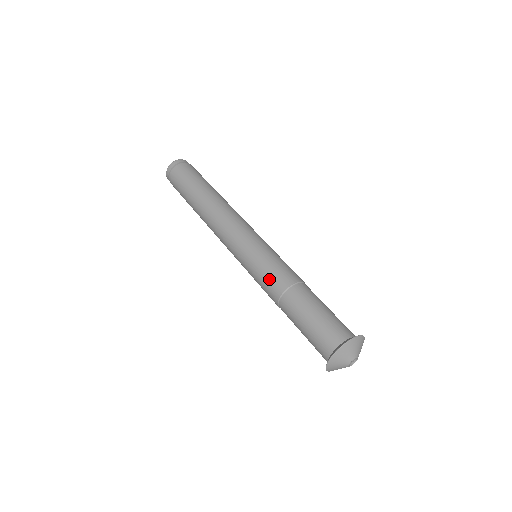
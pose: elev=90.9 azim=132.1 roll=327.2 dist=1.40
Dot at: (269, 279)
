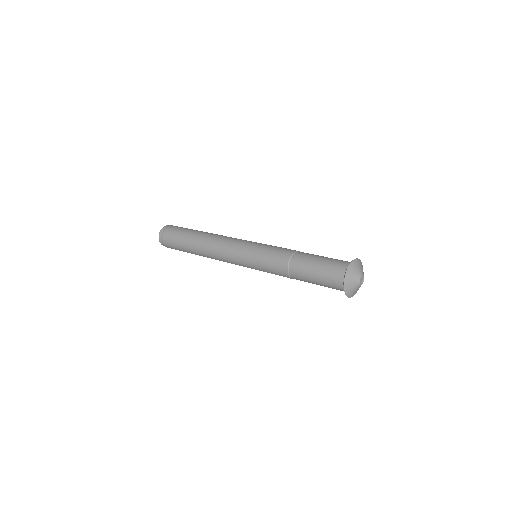
Dot at: (273, 262)
